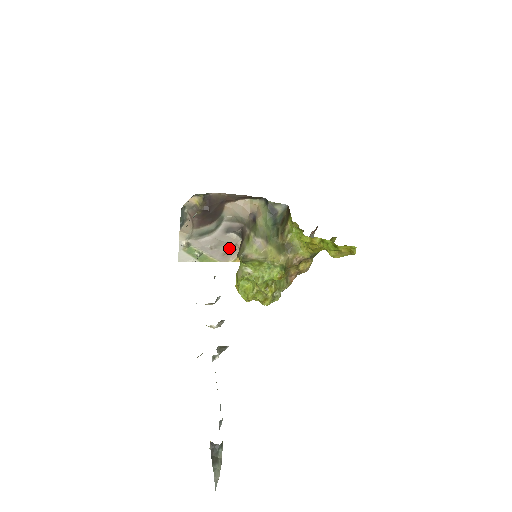
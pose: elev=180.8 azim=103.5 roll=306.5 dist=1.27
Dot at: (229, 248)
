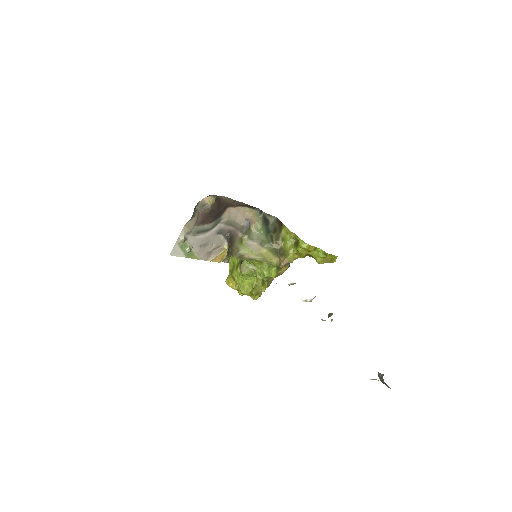
Dot at: (213, 248)
